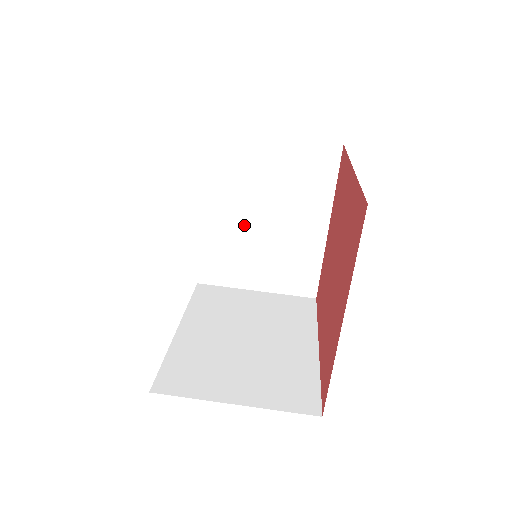
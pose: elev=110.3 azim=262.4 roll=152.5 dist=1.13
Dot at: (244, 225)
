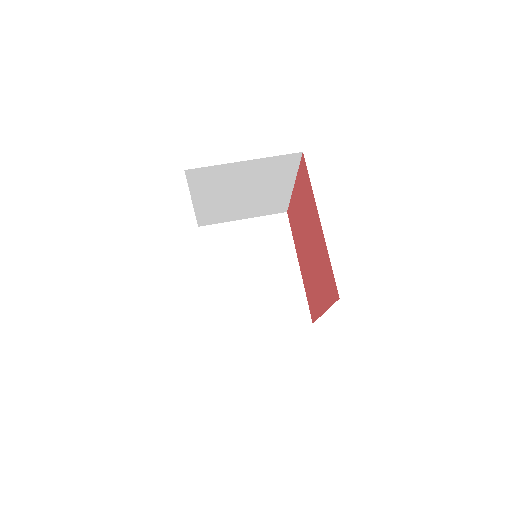
Dot at: (241, 282)
